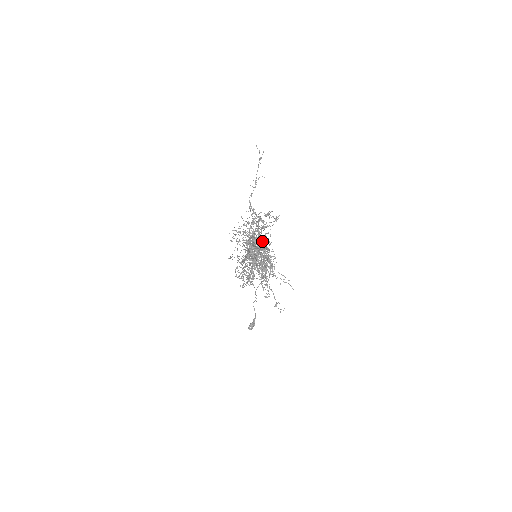
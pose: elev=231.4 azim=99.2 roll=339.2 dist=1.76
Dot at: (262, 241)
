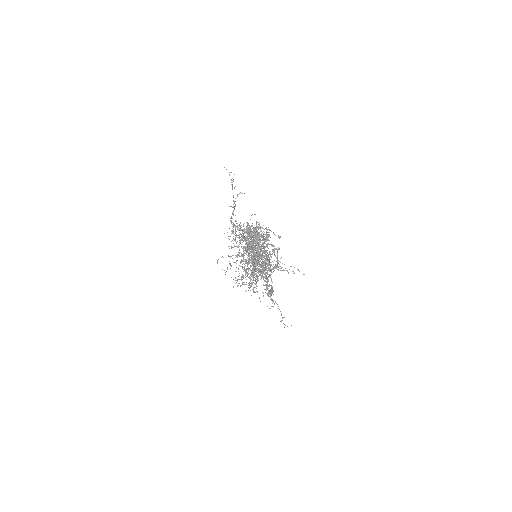
Dot at: (257, 251)
